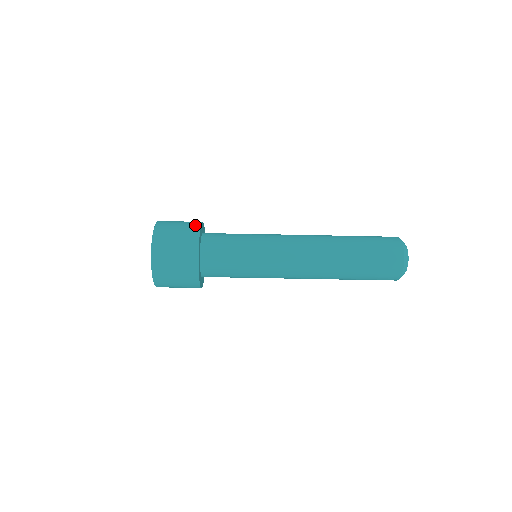
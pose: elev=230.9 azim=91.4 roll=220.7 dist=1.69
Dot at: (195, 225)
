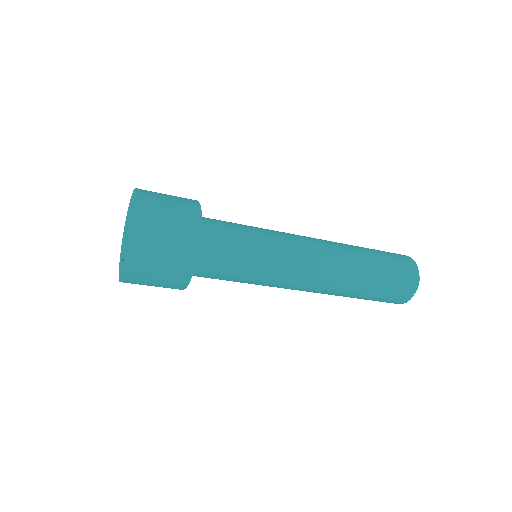
Dot at: (194, 210)
